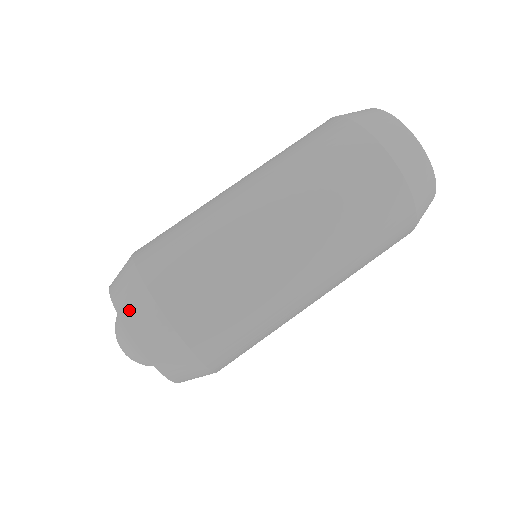
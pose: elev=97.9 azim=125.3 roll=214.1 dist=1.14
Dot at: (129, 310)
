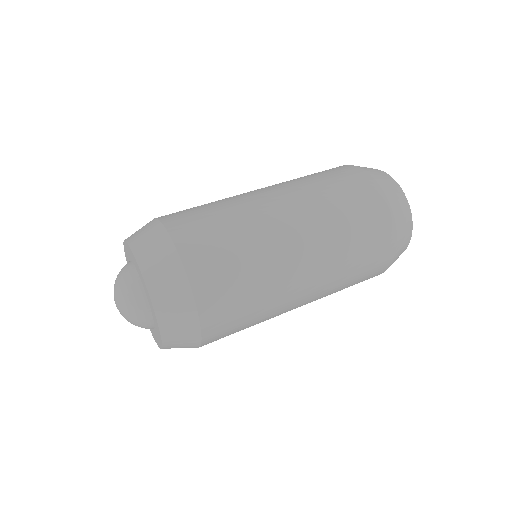
Dot at: (158, 280)
